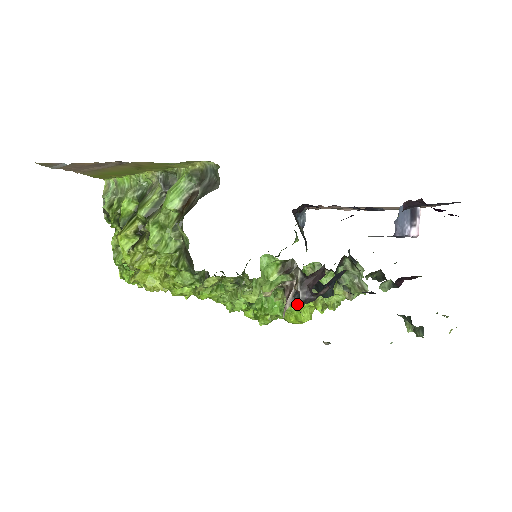
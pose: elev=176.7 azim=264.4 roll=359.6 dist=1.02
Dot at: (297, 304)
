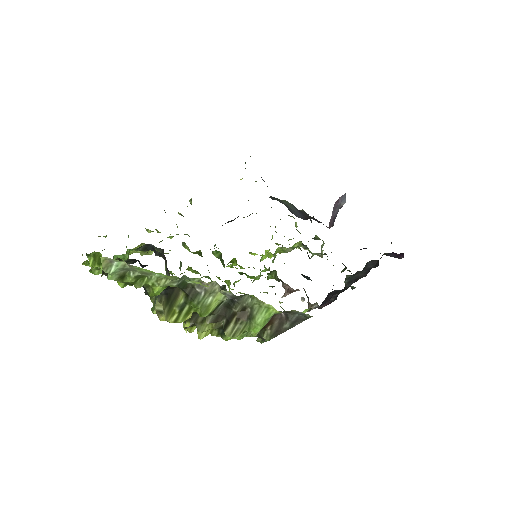
Dot at: (267, 256)
